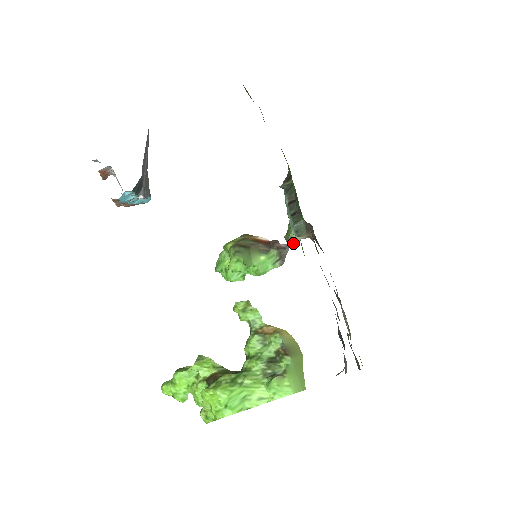
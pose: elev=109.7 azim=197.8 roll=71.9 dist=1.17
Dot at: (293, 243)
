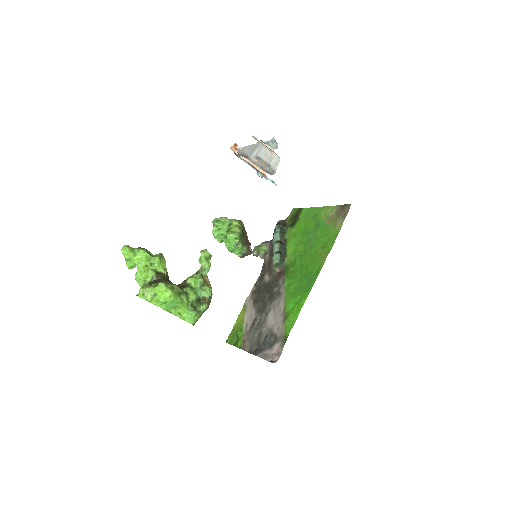
Dot at: (256, 254)
